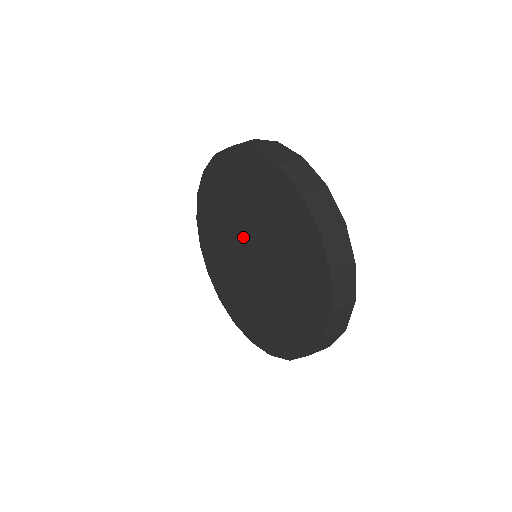
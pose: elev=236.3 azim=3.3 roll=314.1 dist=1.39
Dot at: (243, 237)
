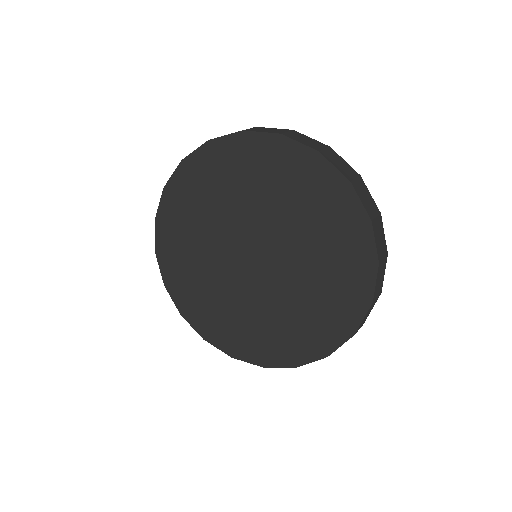
Dot at: (262, 235)
